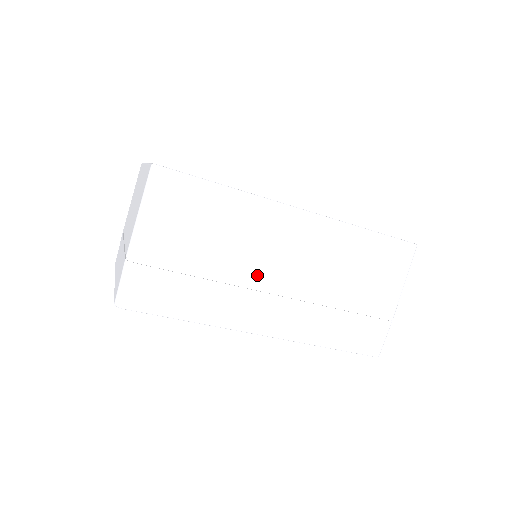
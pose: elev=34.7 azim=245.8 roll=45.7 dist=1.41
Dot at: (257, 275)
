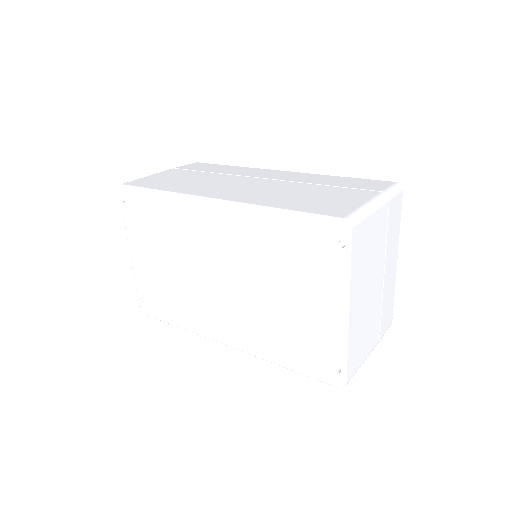
Dot at: occluded
